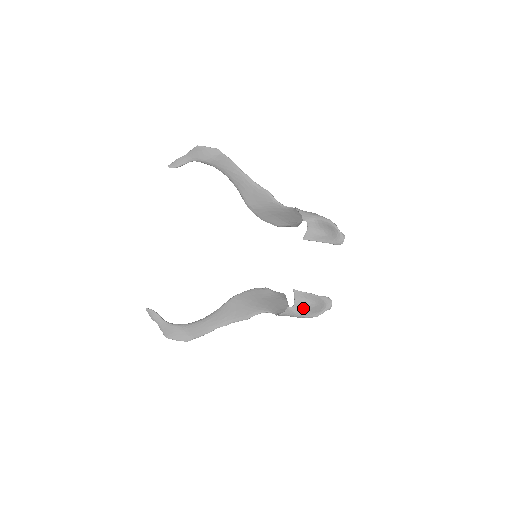
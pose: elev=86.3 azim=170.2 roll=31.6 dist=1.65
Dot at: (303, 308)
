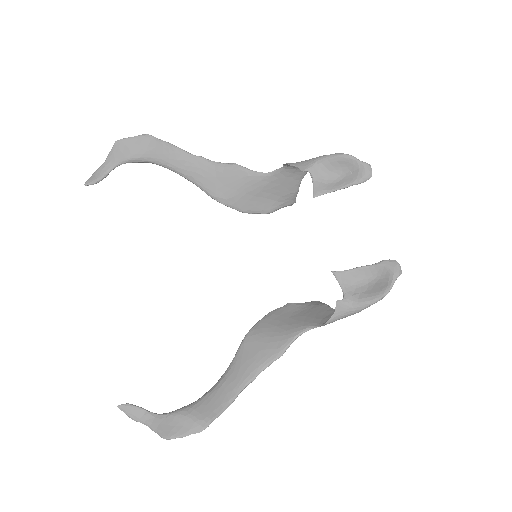
Dot at: (359, 293)
